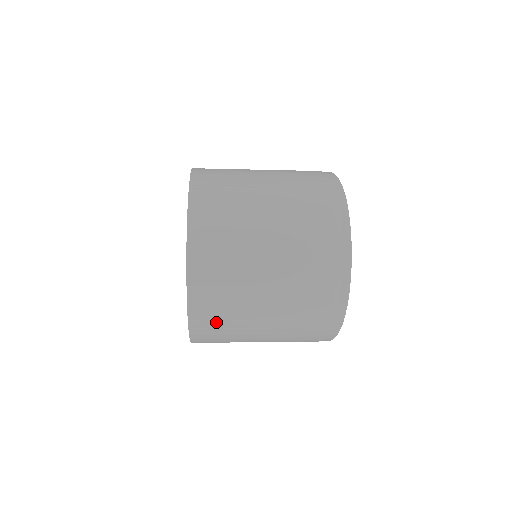
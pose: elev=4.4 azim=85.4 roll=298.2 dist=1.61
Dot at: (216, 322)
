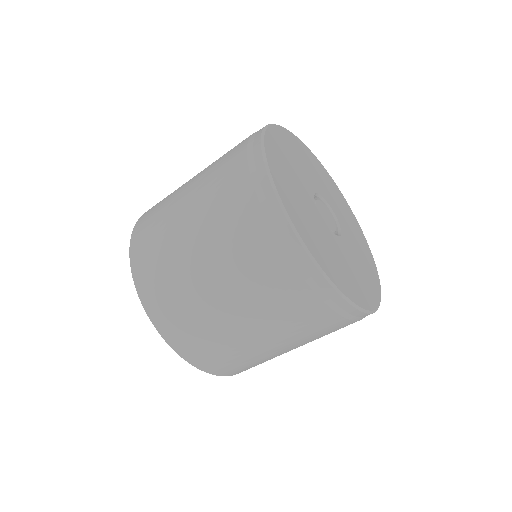
Dot at: (151, 220)
